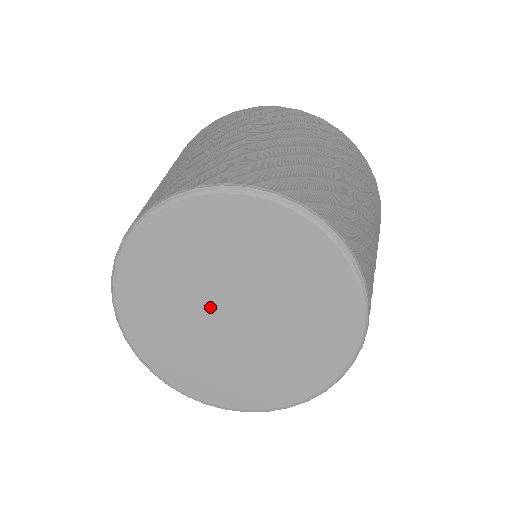
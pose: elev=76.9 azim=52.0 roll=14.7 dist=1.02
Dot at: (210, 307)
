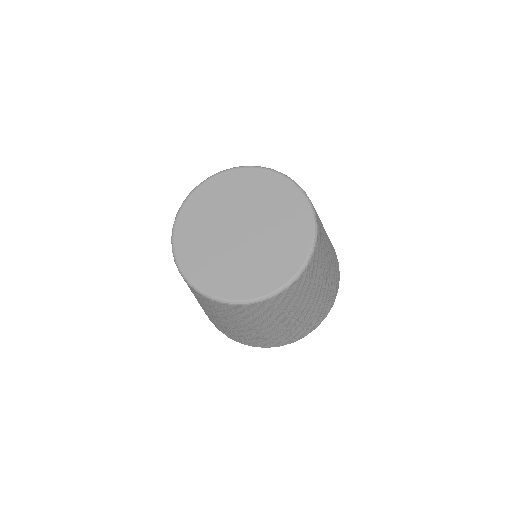
Dot at: (238, 218)
